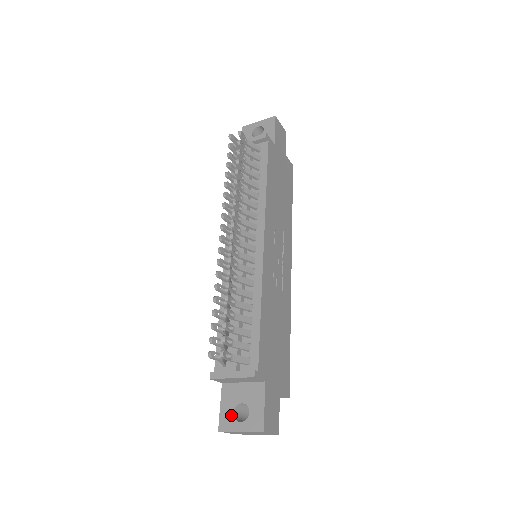
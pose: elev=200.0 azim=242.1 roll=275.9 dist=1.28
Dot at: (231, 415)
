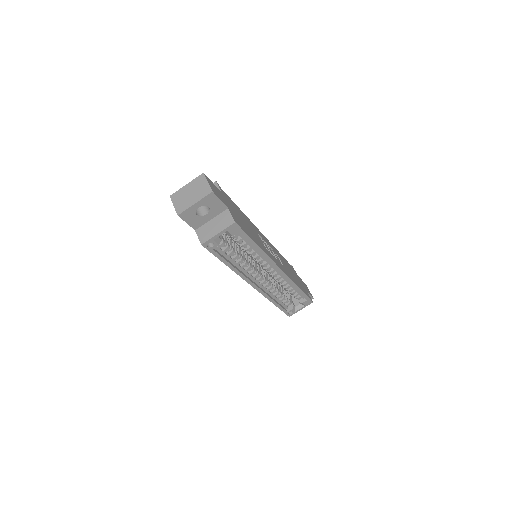
Dot at: occluded
